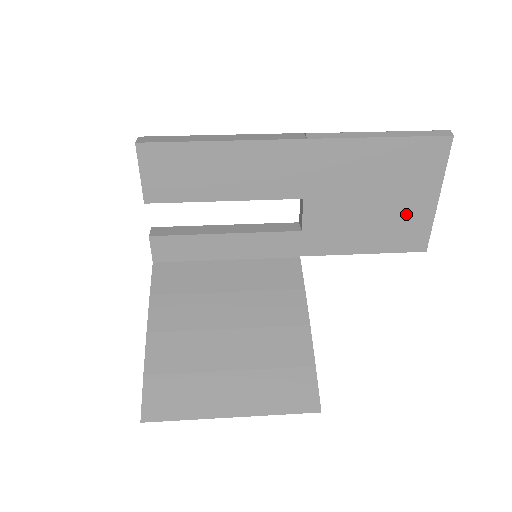
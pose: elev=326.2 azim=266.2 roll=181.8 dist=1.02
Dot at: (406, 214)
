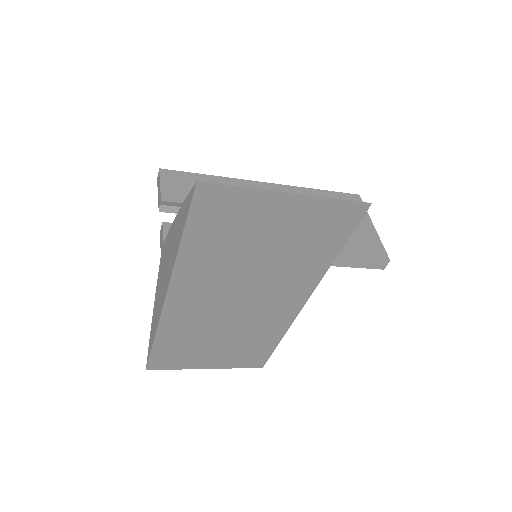
Dot at: (358, 233)
